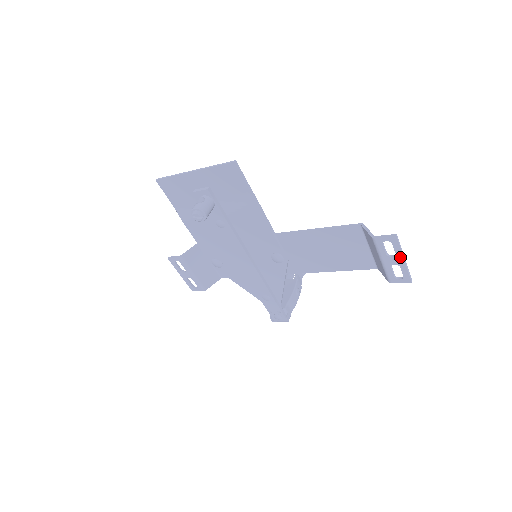
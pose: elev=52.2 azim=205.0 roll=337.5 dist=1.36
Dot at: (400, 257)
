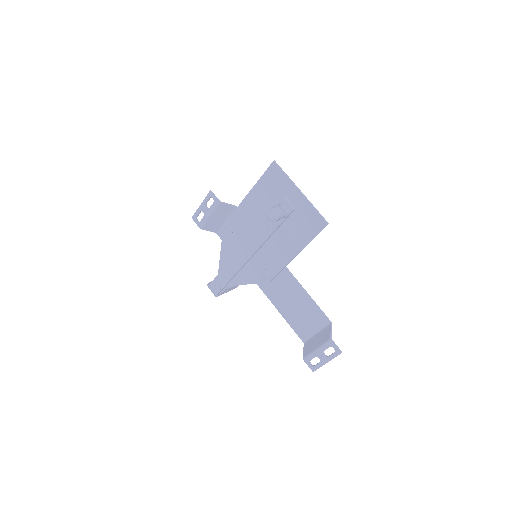
Dot at: (327, 360)
